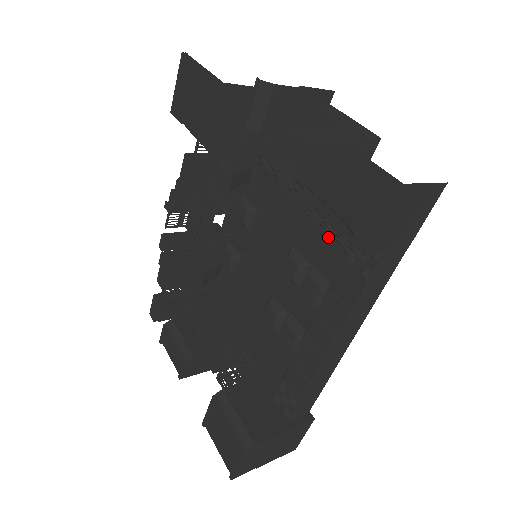
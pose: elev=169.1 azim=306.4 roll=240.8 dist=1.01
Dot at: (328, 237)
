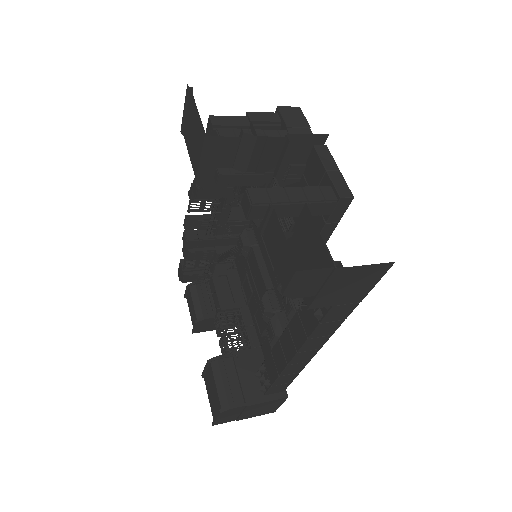
Dot at: occluded
